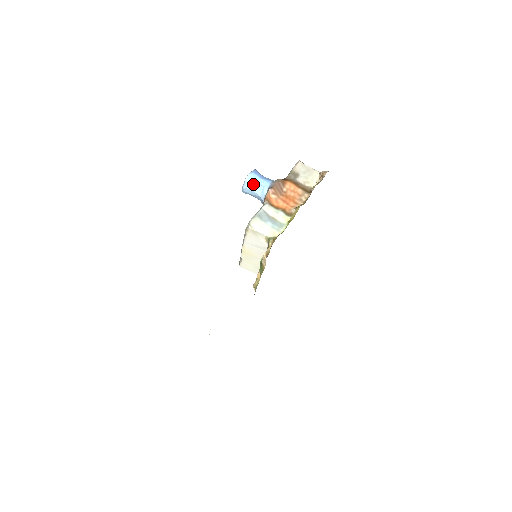
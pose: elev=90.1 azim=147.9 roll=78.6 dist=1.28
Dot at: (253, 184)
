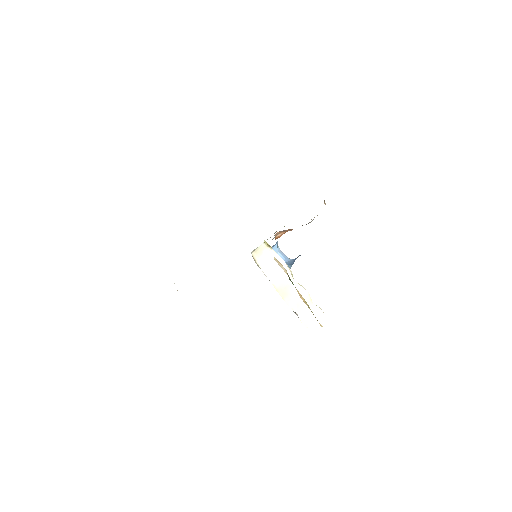
Dot at: occluded
